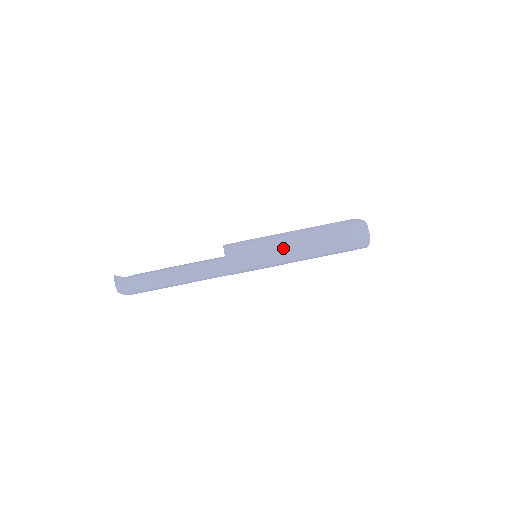
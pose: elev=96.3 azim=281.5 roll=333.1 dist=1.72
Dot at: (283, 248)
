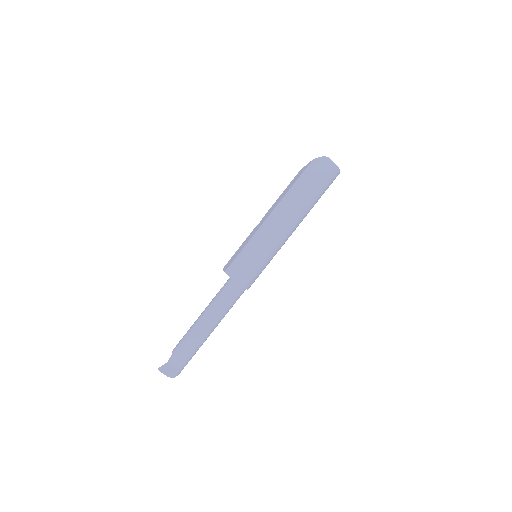
Dot at: (277, 236)
